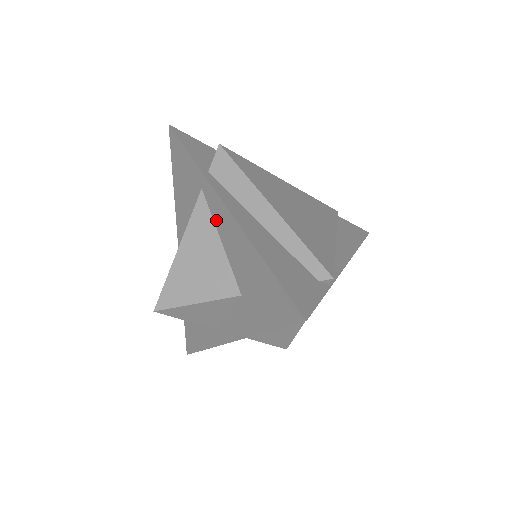
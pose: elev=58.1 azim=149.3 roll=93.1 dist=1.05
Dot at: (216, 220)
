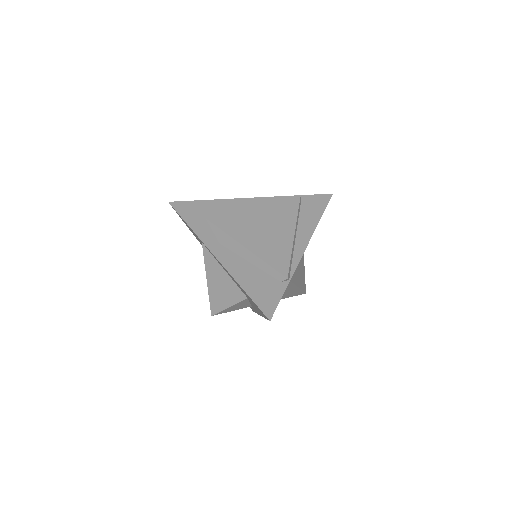
Dot at: occluded
